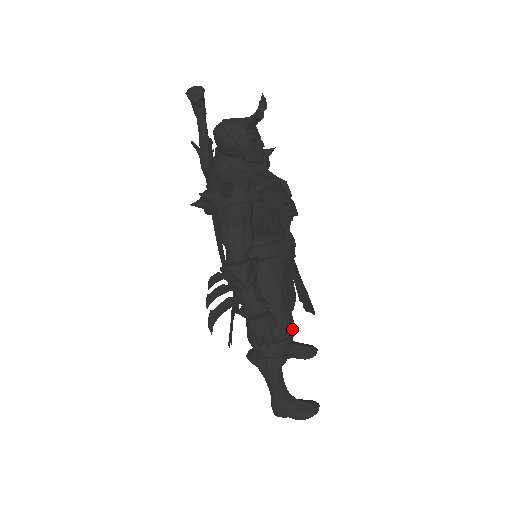
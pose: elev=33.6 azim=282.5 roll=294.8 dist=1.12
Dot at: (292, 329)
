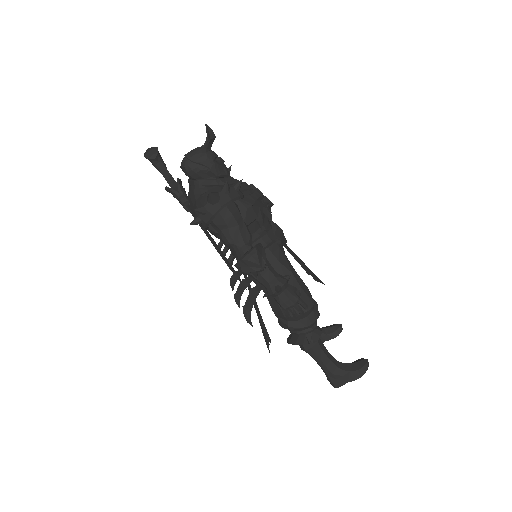
Dot at: (313, 299)
